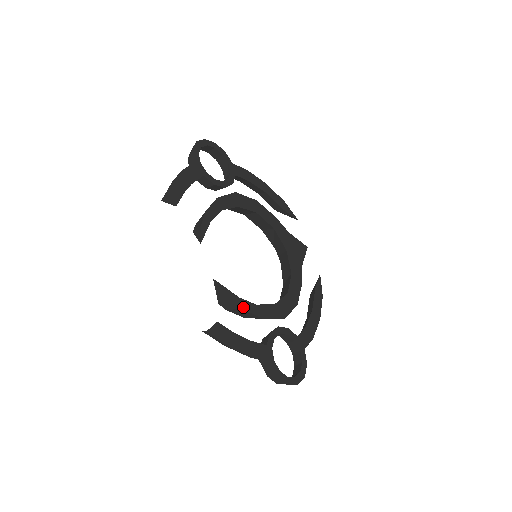
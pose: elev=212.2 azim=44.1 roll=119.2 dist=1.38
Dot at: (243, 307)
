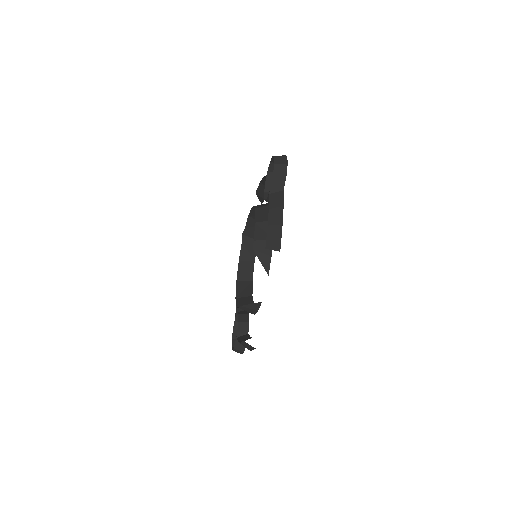
Dot at: occluded
